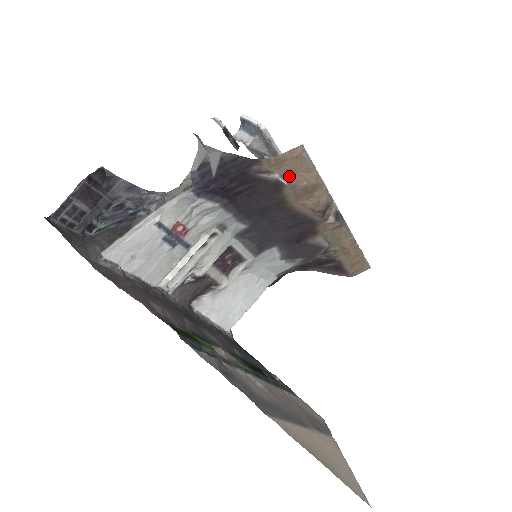
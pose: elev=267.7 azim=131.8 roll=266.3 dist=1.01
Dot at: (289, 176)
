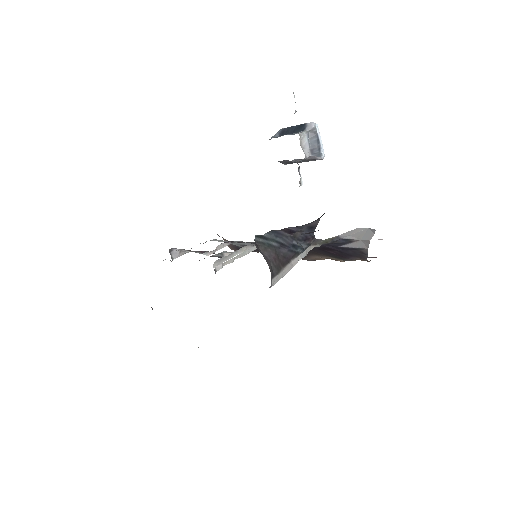
Dot at: occluded
